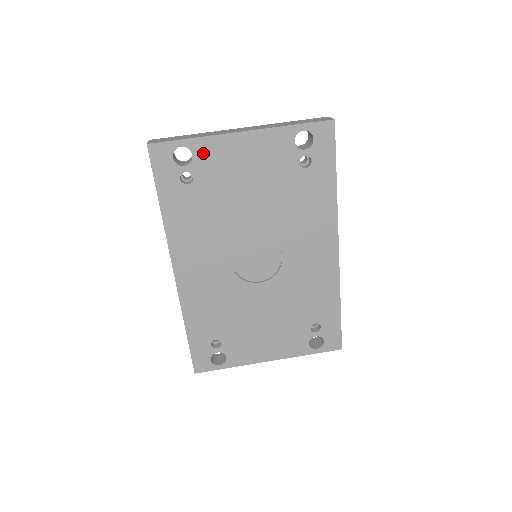
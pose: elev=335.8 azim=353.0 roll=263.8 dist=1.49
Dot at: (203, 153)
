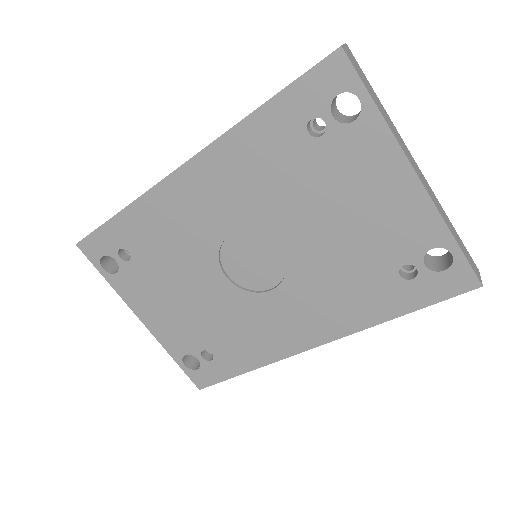
Dot at: (363, 135)
